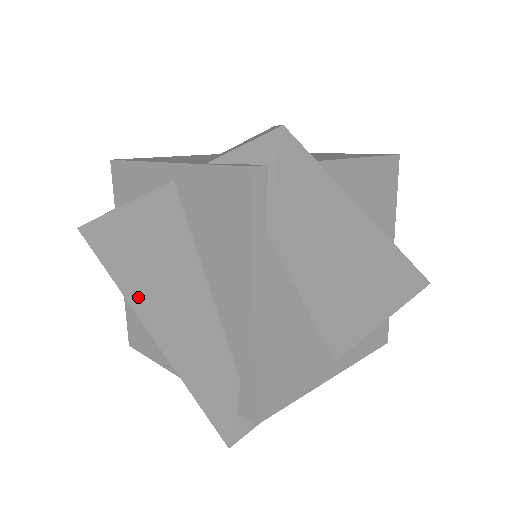
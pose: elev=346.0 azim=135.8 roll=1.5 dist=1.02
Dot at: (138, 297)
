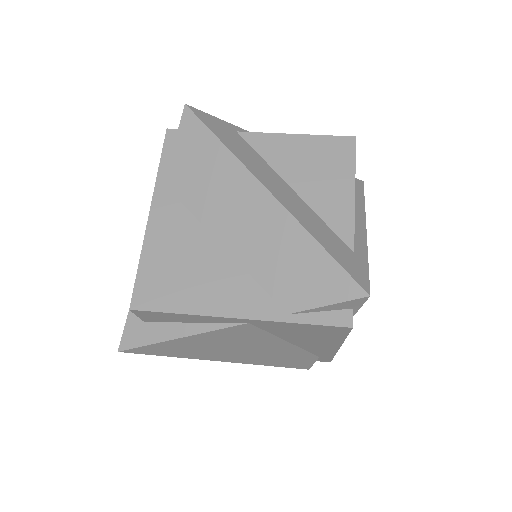
Dot at: (215, 357)
